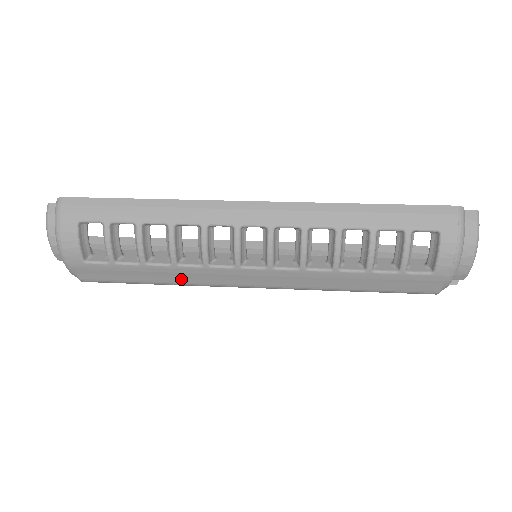
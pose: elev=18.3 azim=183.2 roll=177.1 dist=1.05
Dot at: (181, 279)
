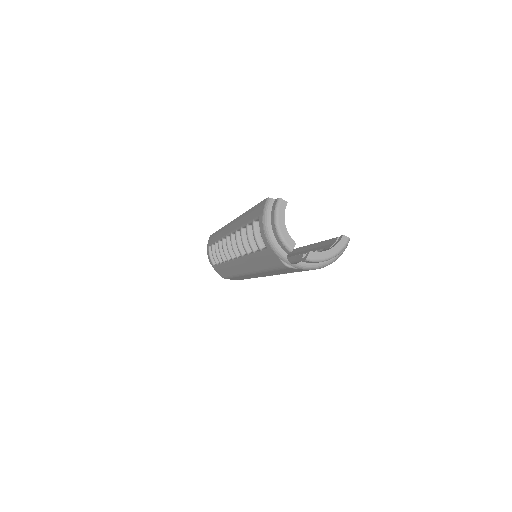
Dot at: (232, 272)
